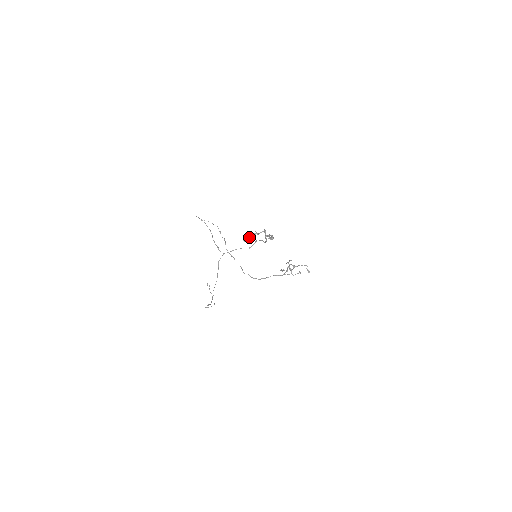
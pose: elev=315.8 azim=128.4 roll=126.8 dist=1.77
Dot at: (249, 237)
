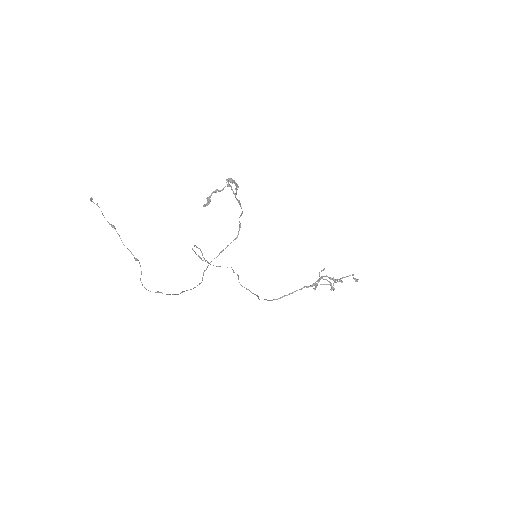
Dot at: (208, 198)
